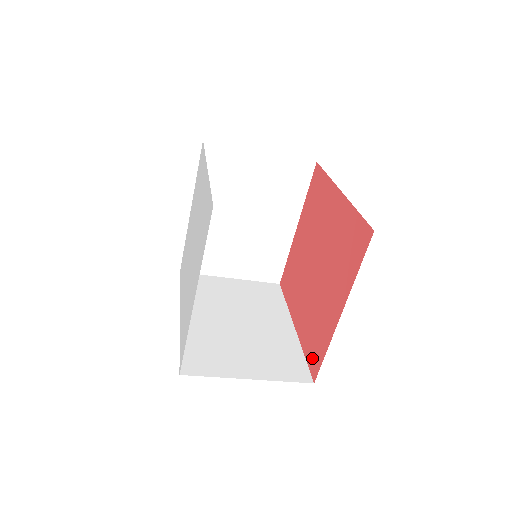
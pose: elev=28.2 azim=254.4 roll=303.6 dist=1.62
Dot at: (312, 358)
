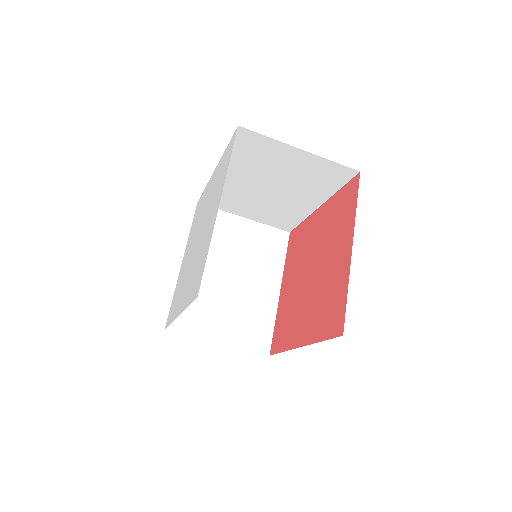
Dot at: (332, 325)
